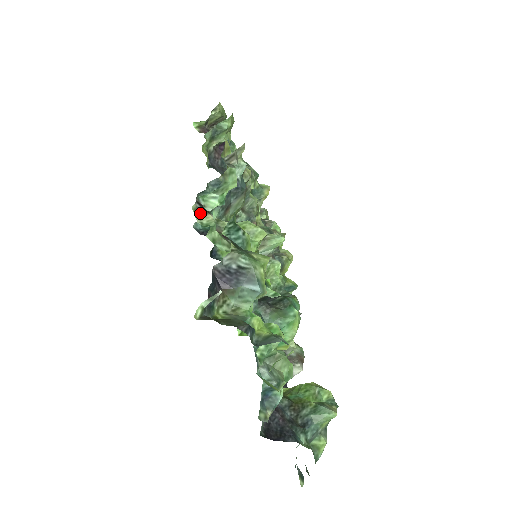
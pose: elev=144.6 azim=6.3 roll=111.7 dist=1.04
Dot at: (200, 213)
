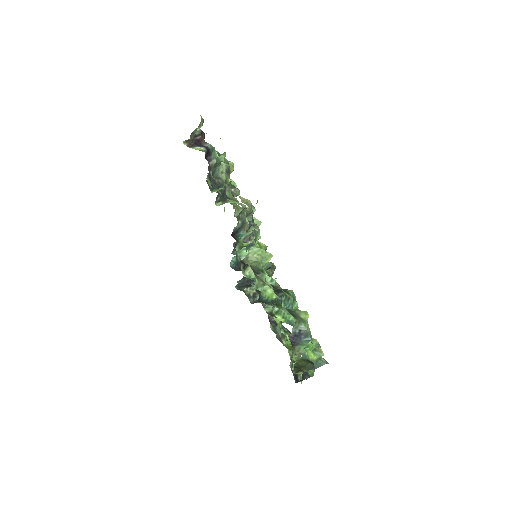
Dot at: (244, 269)
